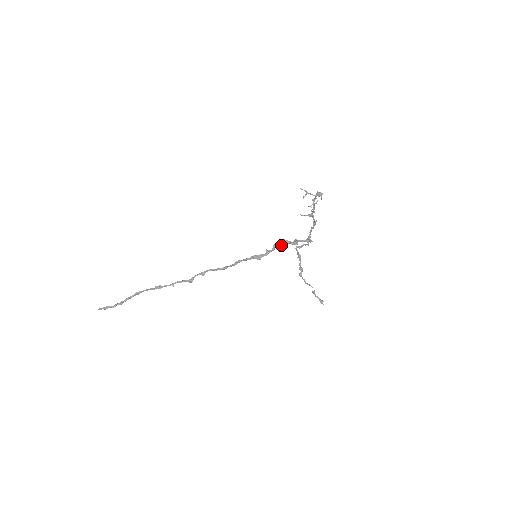
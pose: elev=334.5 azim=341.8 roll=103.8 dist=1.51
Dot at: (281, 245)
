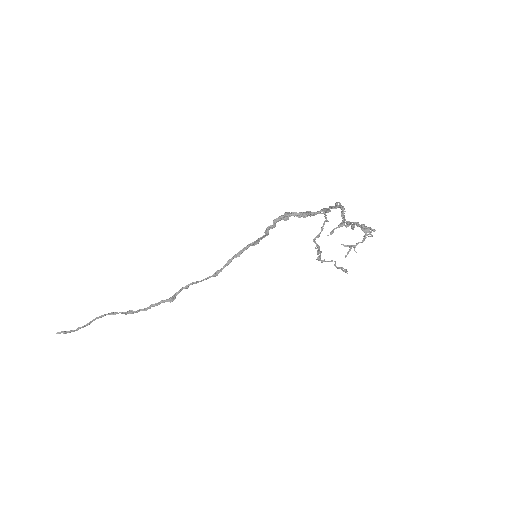
Dot at: (284, 220)
